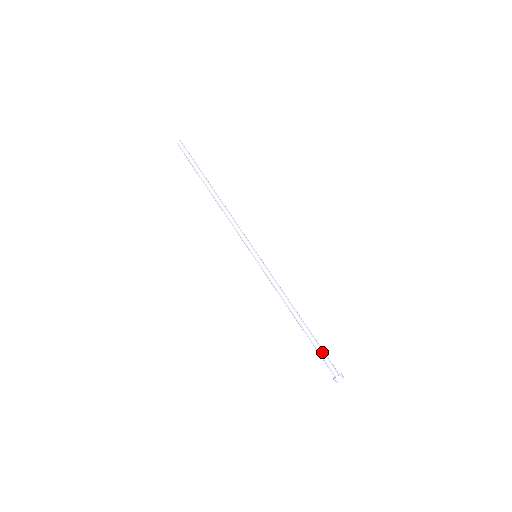
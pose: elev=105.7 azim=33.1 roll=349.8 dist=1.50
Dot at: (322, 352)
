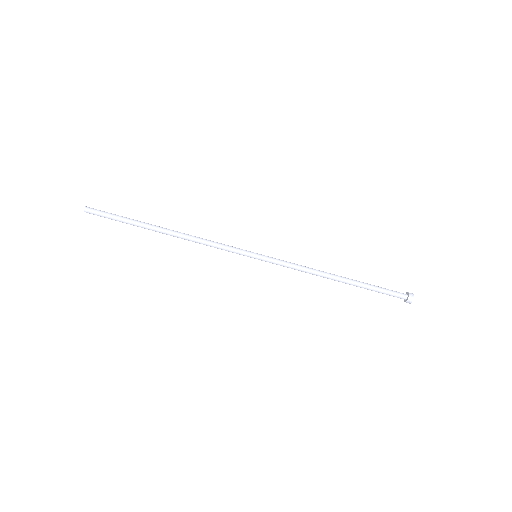
Dot at: (379, 291)
